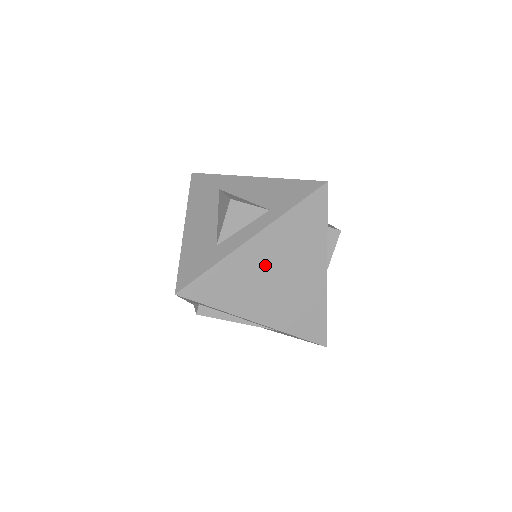
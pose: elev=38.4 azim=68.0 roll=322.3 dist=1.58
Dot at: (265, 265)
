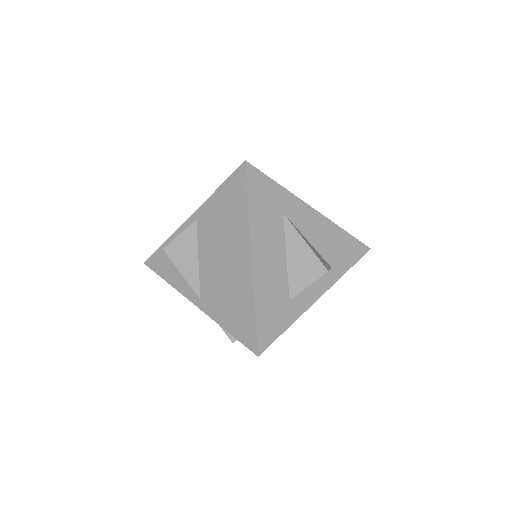
Dot at: occluded
